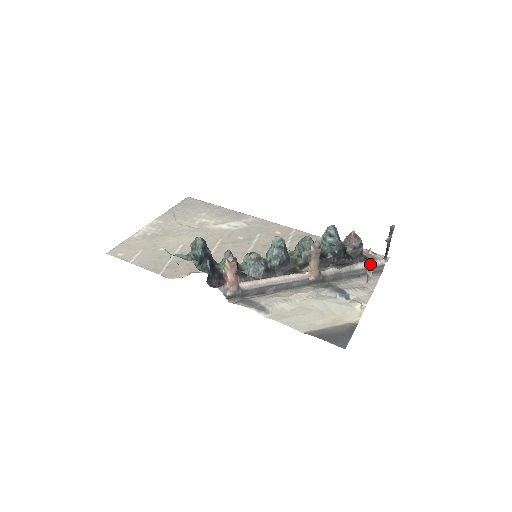
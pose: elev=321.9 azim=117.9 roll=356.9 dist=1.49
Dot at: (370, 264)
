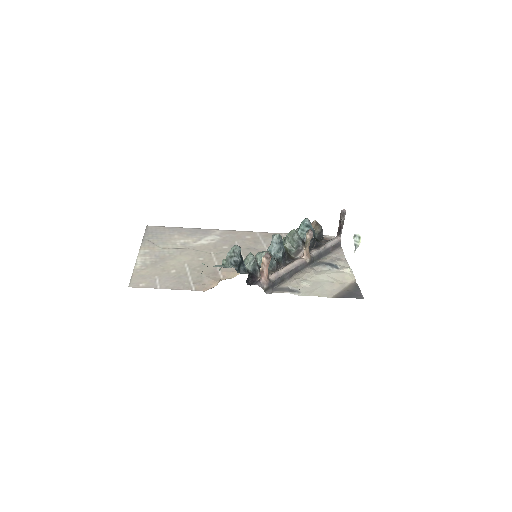
Dot at: (357, 236)
